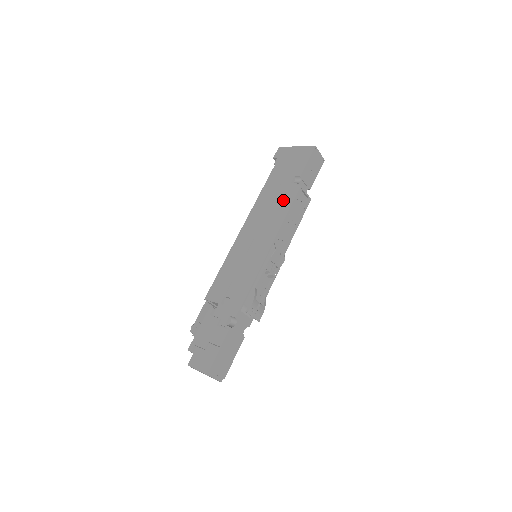
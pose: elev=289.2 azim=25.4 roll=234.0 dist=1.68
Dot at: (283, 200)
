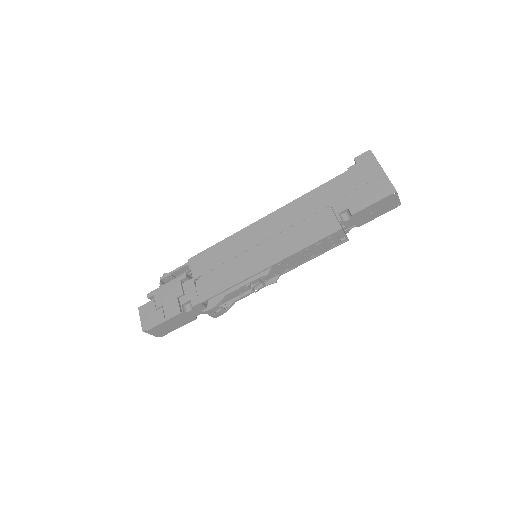
Dot at: (316, 227)
